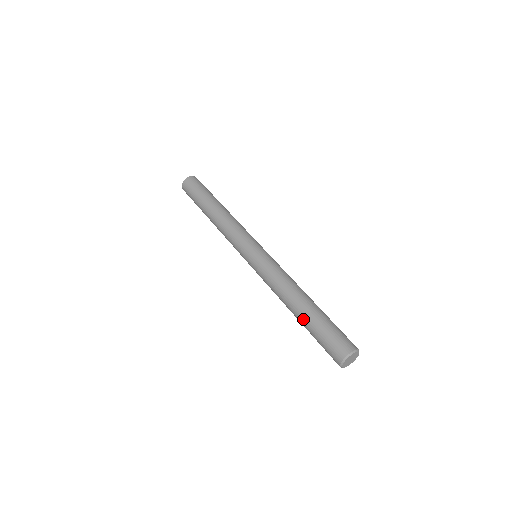
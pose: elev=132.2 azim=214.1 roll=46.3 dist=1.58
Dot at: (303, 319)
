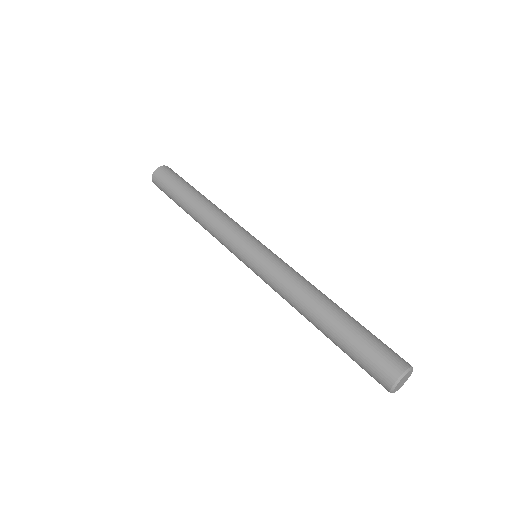
Dot at: (331, 331)
